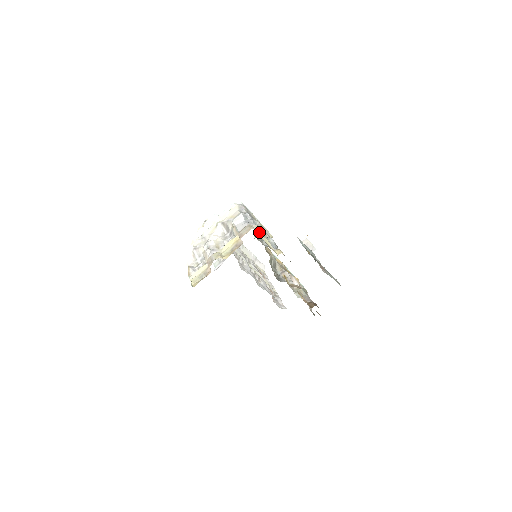
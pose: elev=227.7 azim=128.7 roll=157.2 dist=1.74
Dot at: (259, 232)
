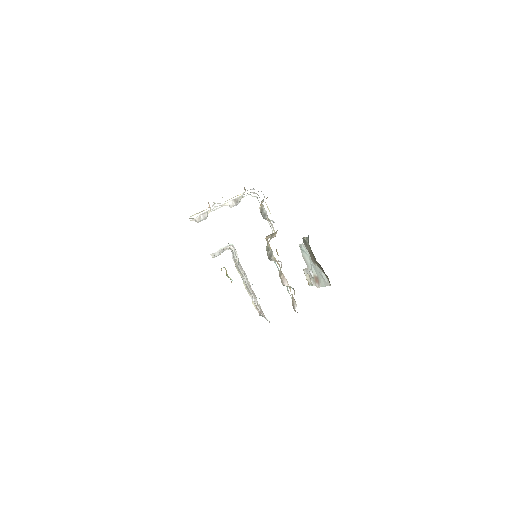
Dot at: occluded
